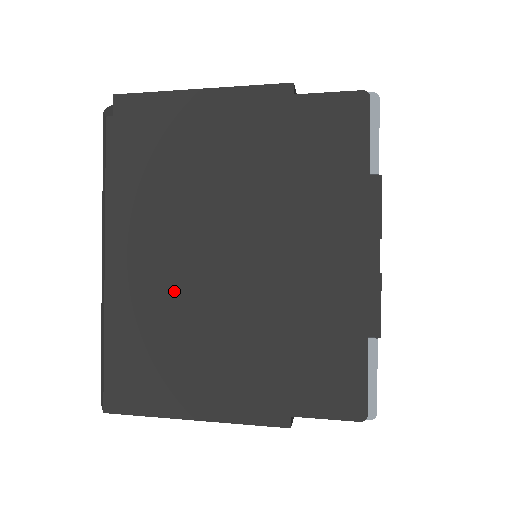
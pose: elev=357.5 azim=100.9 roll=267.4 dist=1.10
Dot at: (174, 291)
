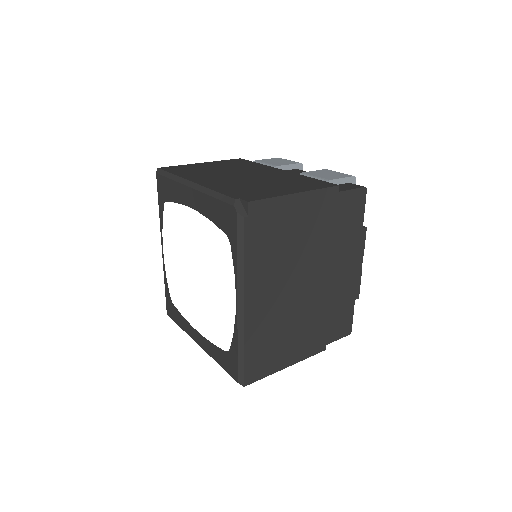
Dot at: (281, 310)
